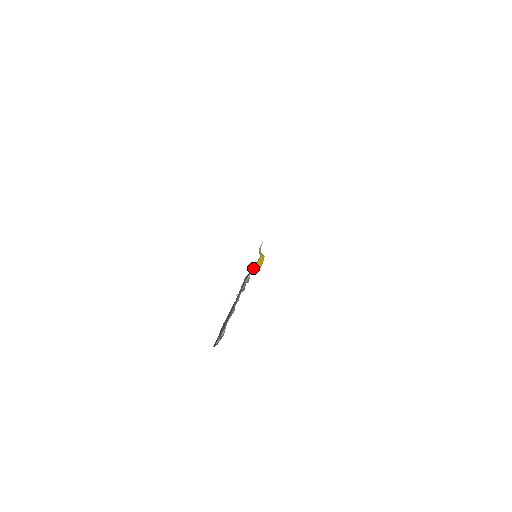
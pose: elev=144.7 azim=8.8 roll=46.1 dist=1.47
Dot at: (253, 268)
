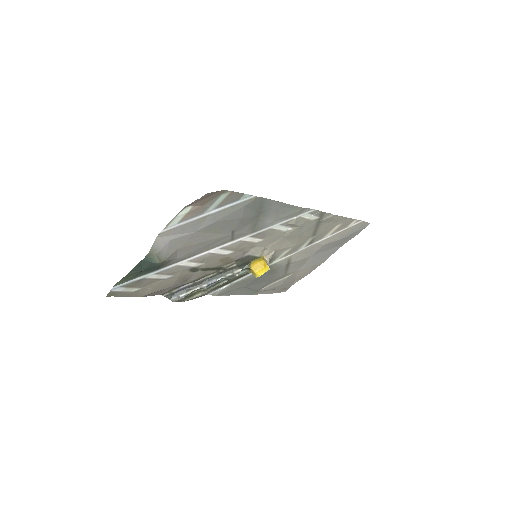
Dot at: (248, 265)
